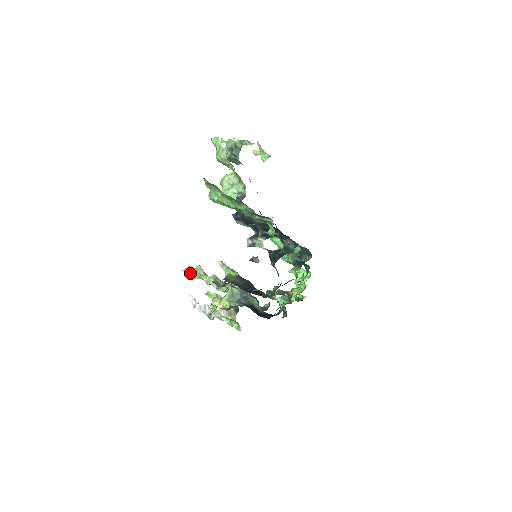
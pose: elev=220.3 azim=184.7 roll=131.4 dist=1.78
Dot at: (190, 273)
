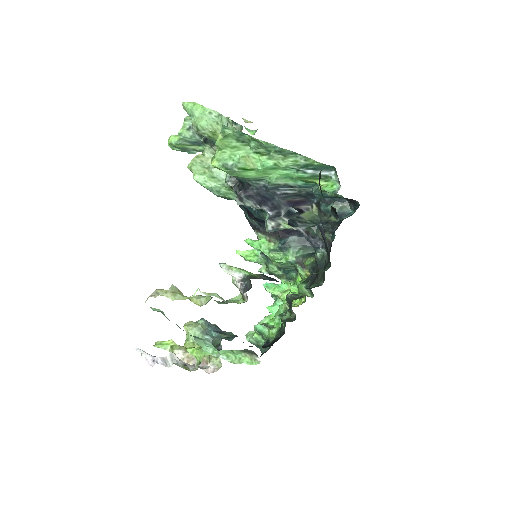
Dot at: (169, 295)
